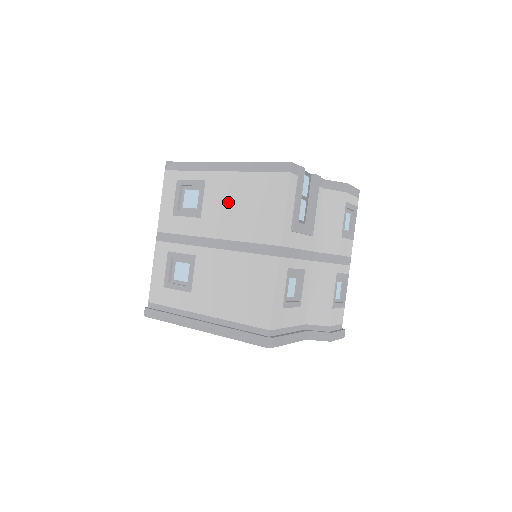
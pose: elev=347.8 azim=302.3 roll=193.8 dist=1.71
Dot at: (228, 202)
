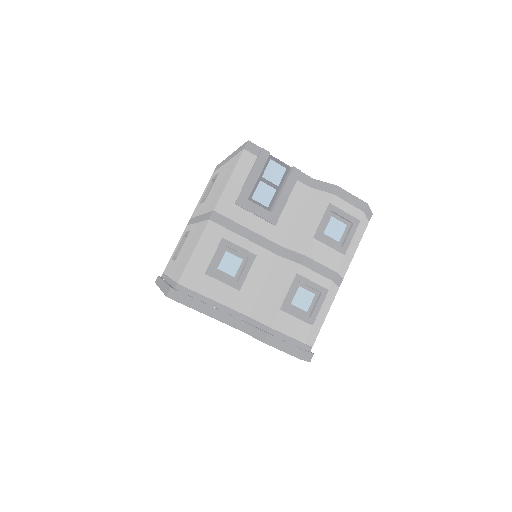
Dot at: occluded
